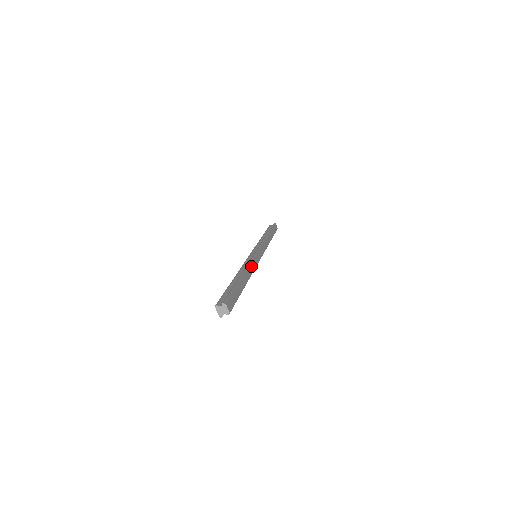
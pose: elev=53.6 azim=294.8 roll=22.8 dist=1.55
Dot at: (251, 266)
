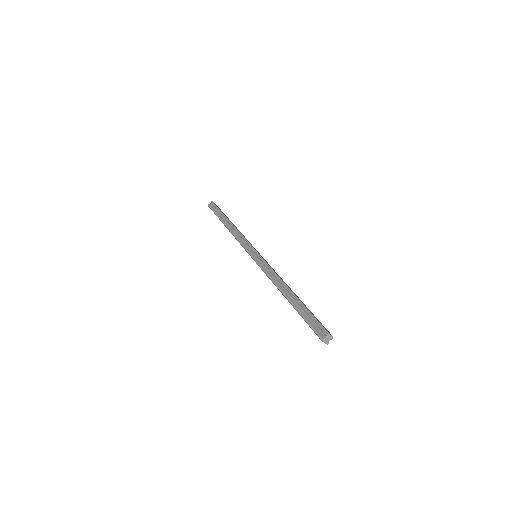
Dot at: (276, 274)
